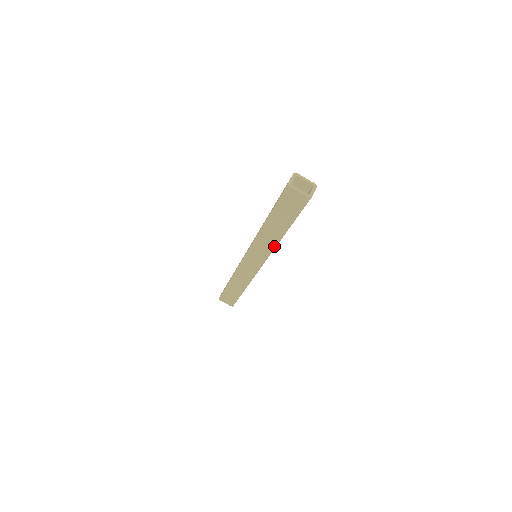
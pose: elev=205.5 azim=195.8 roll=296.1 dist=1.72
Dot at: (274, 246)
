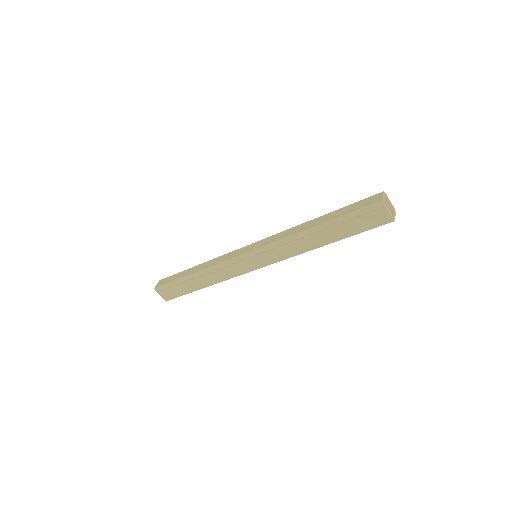
Dot at: (300, 253)
